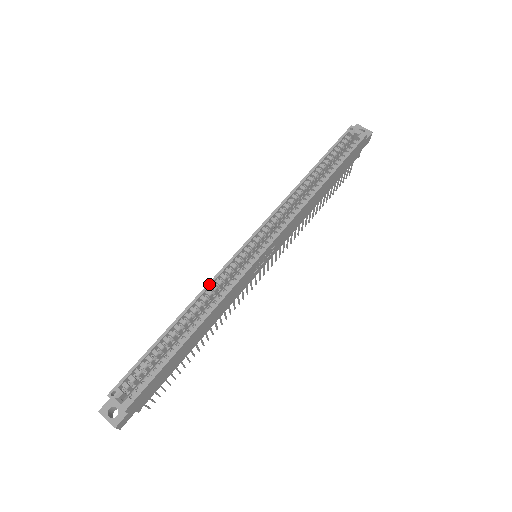
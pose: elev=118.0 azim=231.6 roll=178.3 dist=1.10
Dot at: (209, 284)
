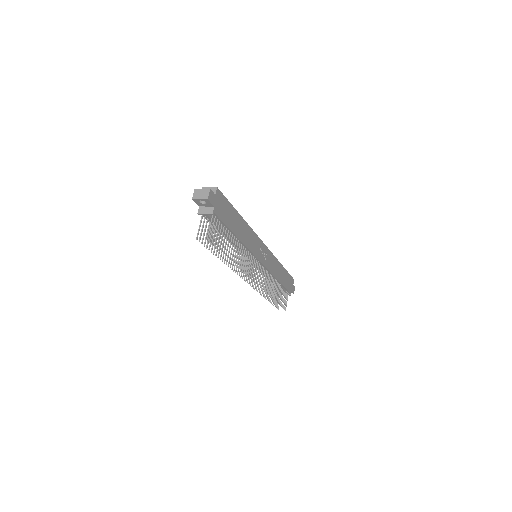
Dot at: occluded
